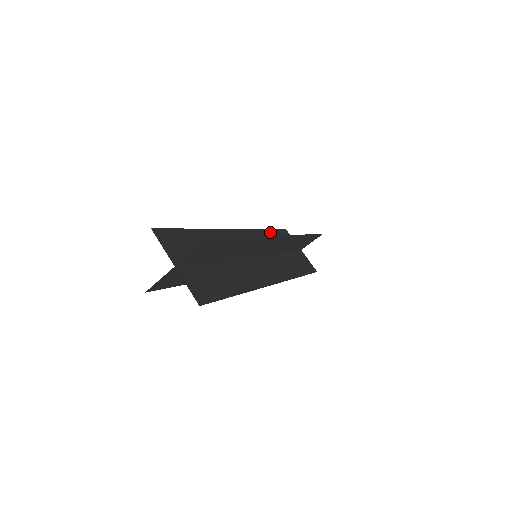
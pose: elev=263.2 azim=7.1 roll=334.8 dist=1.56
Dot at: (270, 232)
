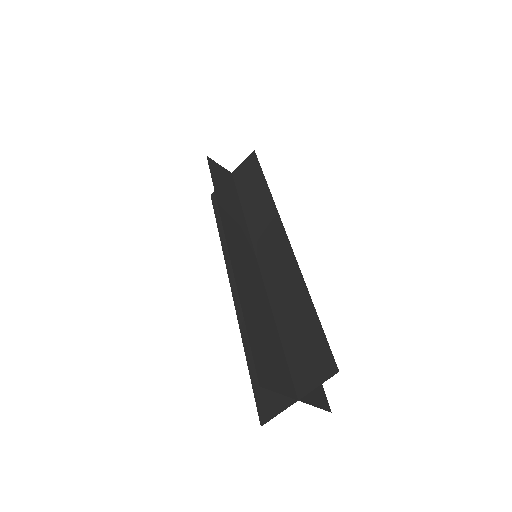
Dot at: (217, 189)
